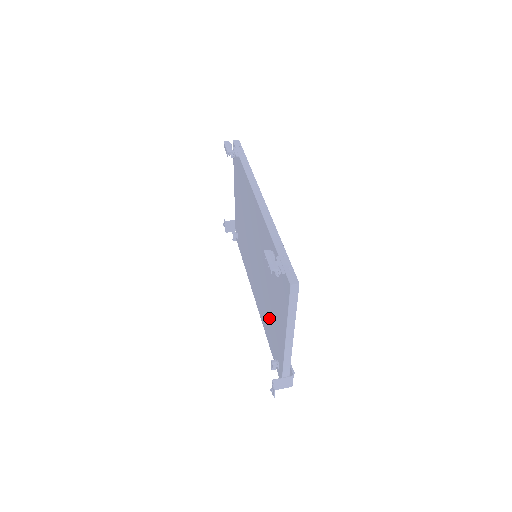
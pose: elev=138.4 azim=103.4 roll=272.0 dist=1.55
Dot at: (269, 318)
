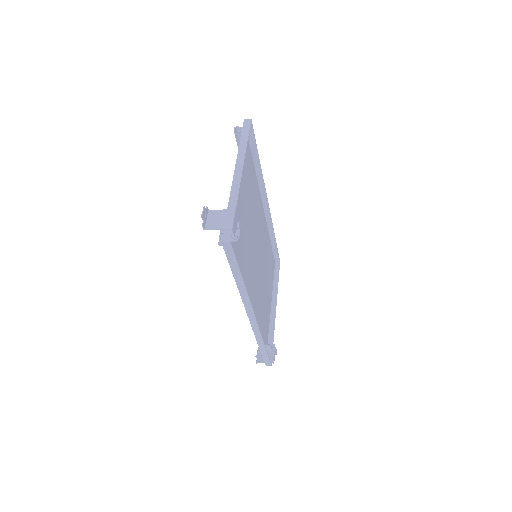
Dot at: (241, 241)
